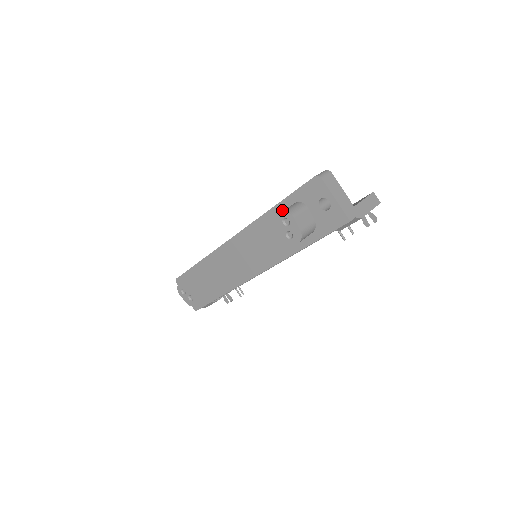
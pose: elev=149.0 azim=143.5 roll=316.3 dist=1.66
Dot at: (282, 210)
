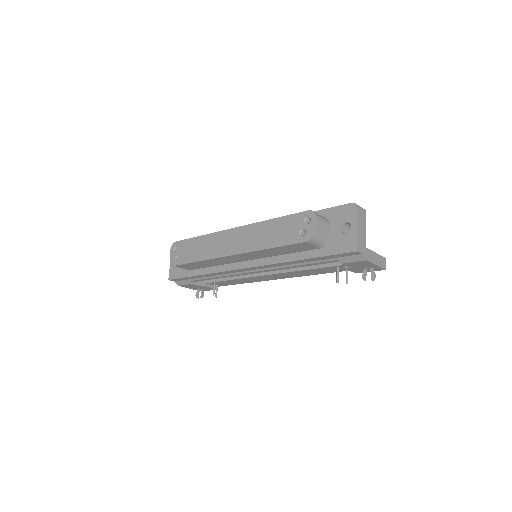
Dot at: occluded
